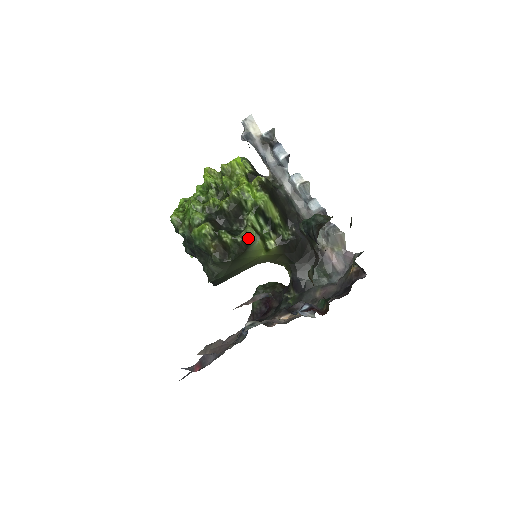
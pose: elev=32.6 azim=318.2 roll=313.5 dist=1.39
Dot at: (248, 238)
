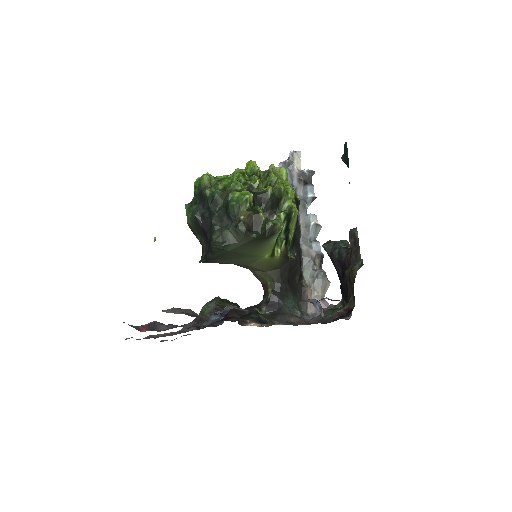
Dot at: (278, 227)
